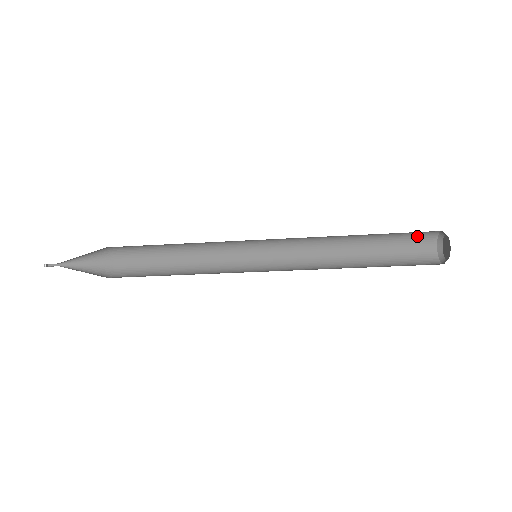
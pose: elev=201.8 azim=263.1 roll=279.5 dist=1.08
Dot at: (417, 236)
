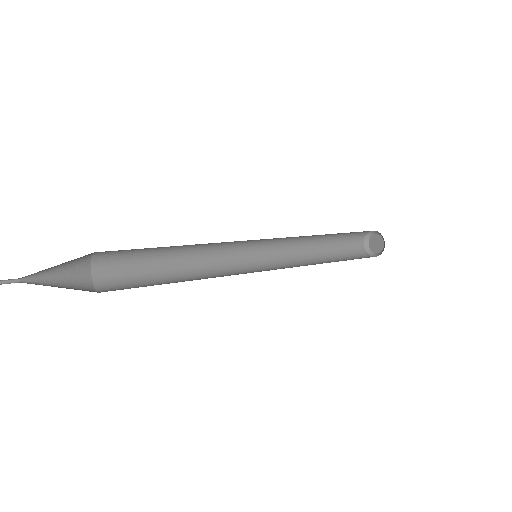
Dot at: occluded
